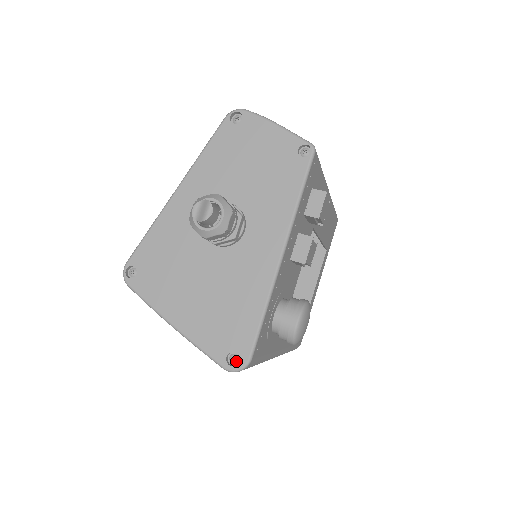
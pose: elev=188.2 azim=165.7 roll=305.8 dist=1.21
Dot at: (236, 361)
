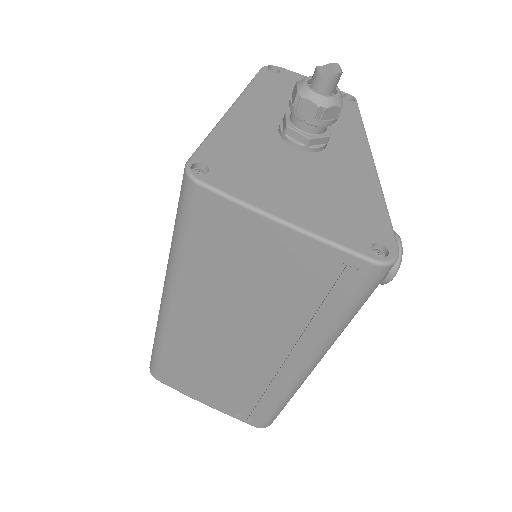
Dot at: (382, 255)
